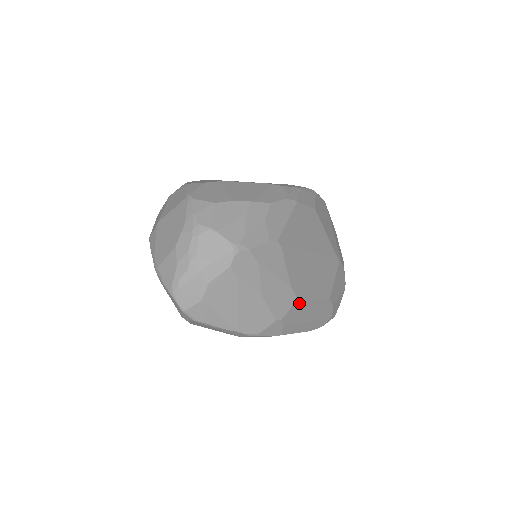
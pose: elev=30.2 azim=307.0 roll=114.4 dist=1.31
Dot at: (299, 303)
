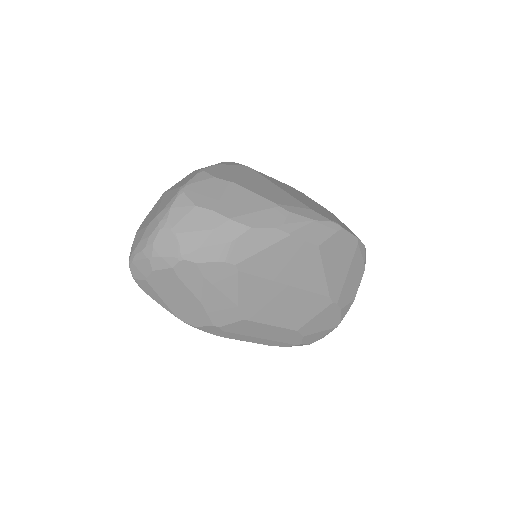
Dot at: (247, 322)
